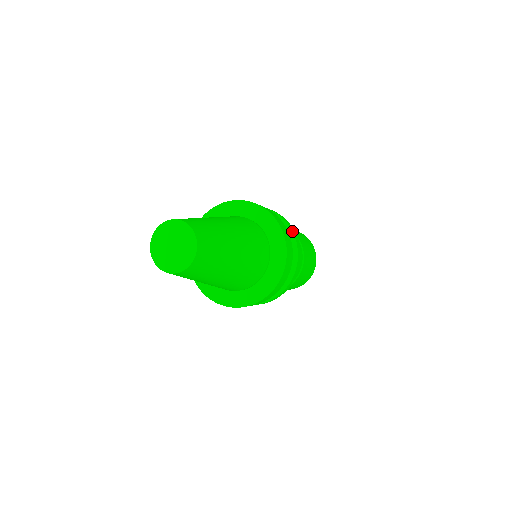
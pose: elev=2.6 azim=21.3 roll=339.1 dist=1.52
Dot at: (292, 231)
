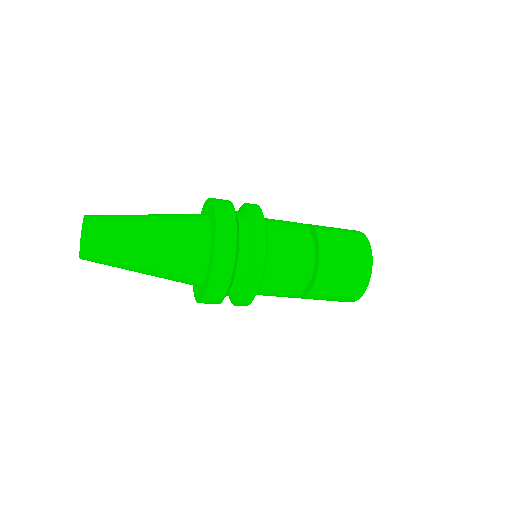
Dot at: (248, 204)
